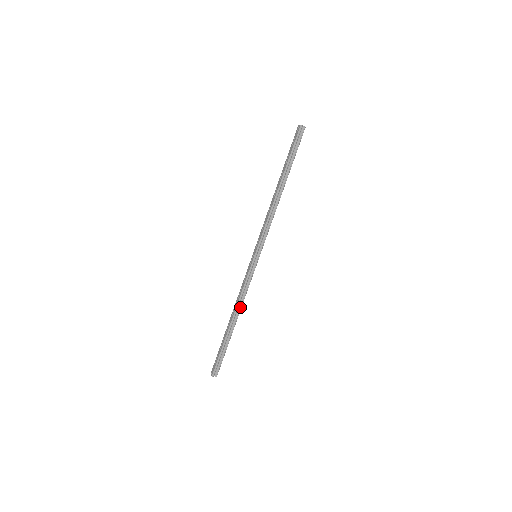
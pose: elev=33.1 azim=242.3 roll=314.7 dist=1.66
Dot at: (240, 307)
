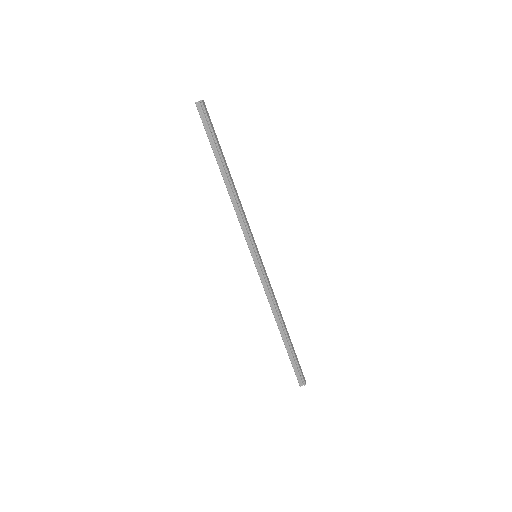
Dot at: (277, 312)
